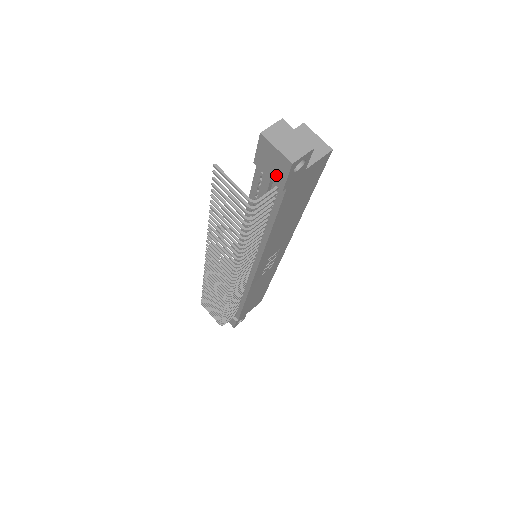
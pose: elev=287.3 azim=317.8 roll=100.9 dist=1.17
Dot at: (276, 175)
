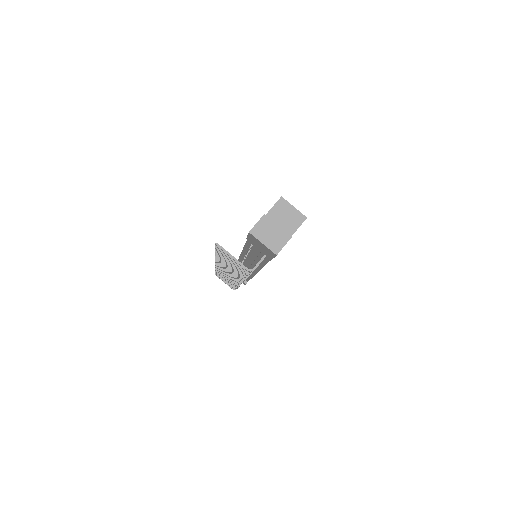
Dot at: (265, 252)
